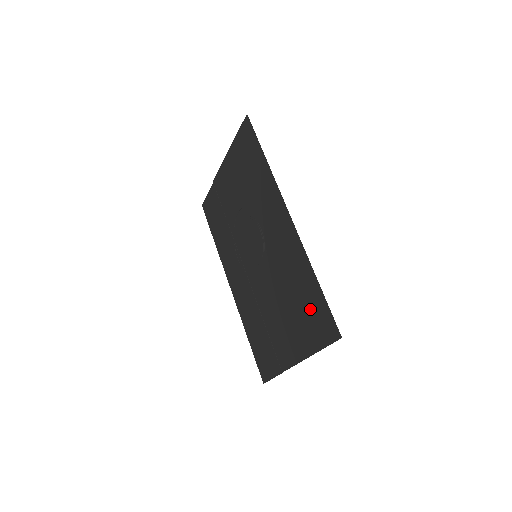
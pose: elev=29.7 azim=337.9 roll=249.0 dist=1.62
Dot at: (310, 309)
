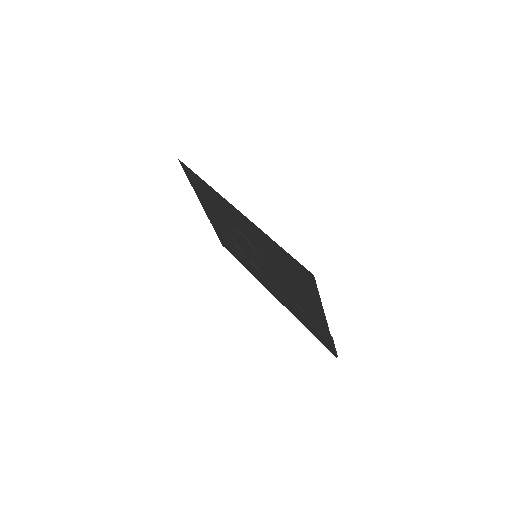
Dot at: (292, 269)
